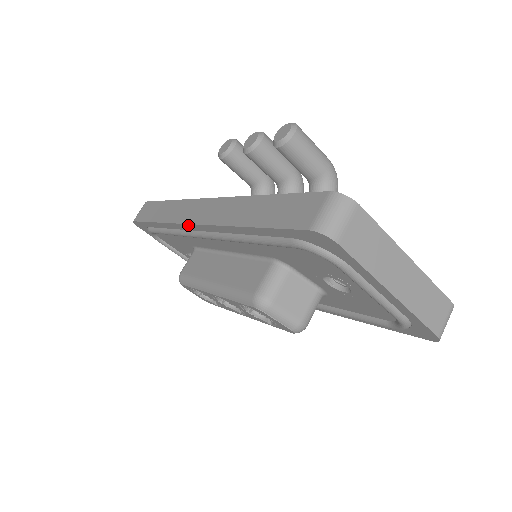
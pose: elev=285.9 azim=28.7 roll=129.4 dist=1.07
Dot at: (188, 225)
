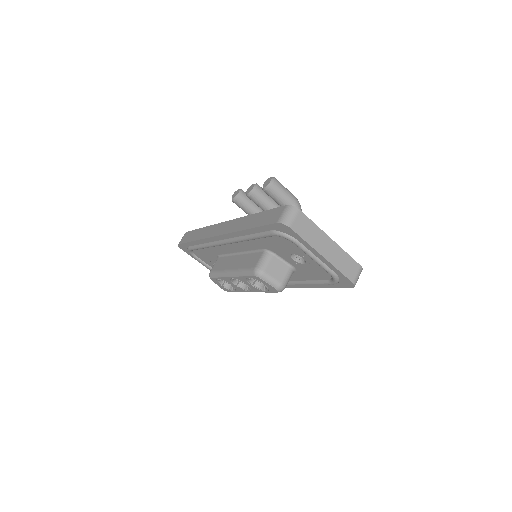
Dot at: (215, 237)
